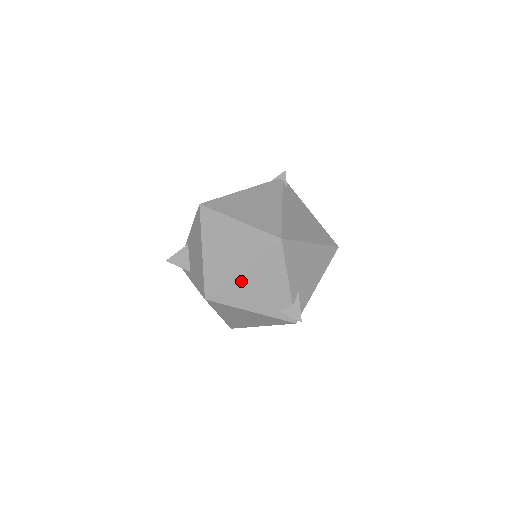
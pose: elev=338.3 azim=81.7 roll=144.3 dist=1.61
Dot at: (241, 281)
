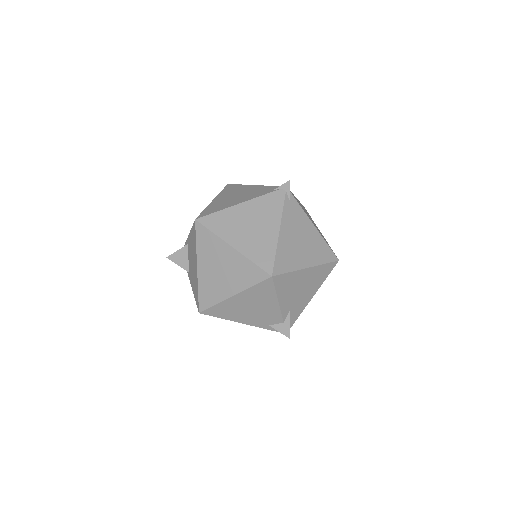
Dot at: (233, 303)
